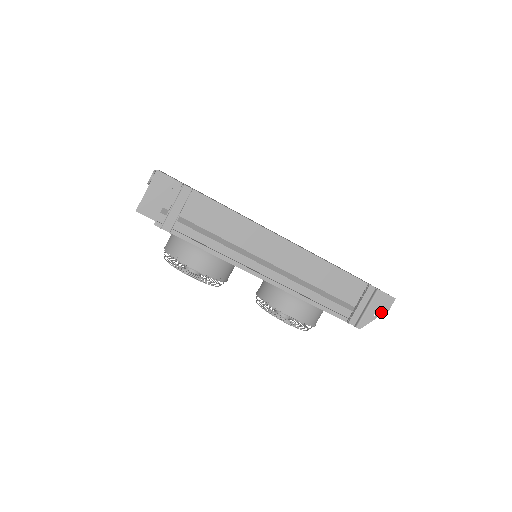
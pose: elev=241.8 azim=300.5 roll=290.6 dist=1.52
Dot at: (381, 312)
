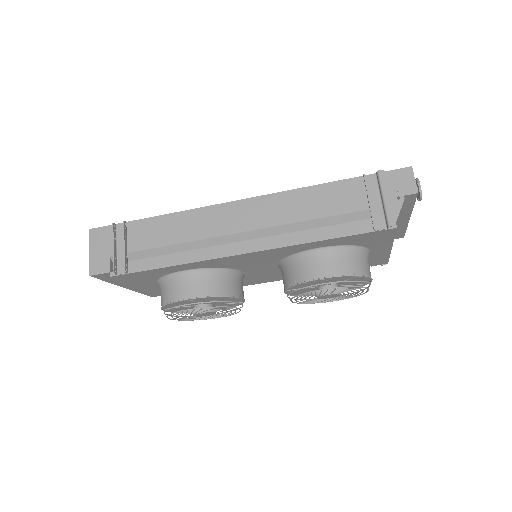
Dot at: (408, 192)
